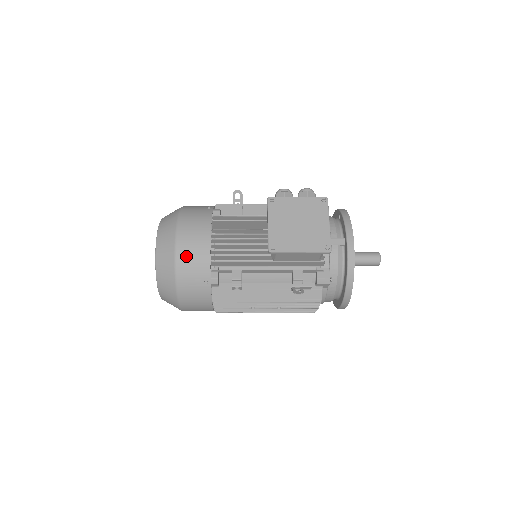
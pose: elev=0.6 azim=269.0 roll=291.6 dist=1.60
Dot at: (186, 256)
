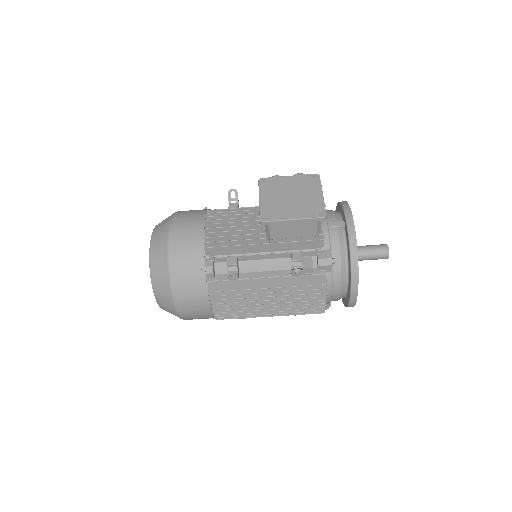
Dot at: (179, 245)
